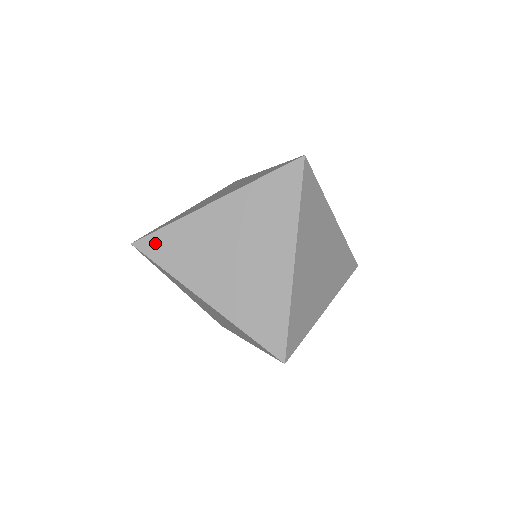
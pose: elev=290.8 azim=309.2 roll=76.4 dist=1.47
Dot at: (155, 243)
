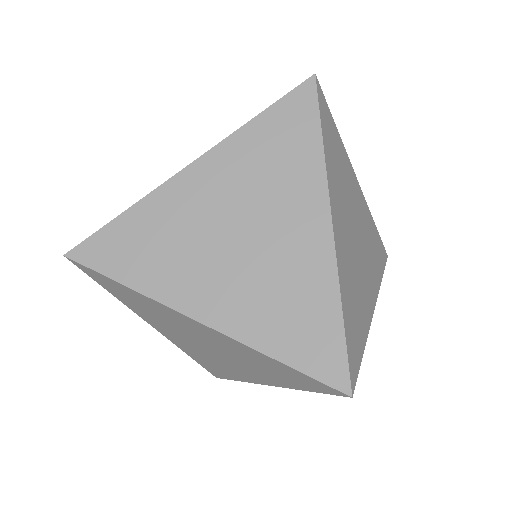
Dot at: (103, 246)
